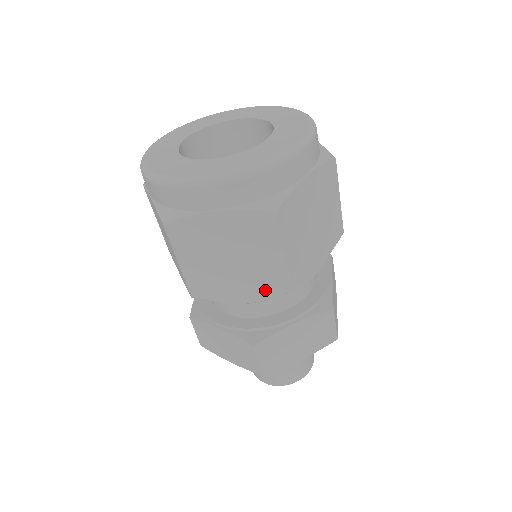
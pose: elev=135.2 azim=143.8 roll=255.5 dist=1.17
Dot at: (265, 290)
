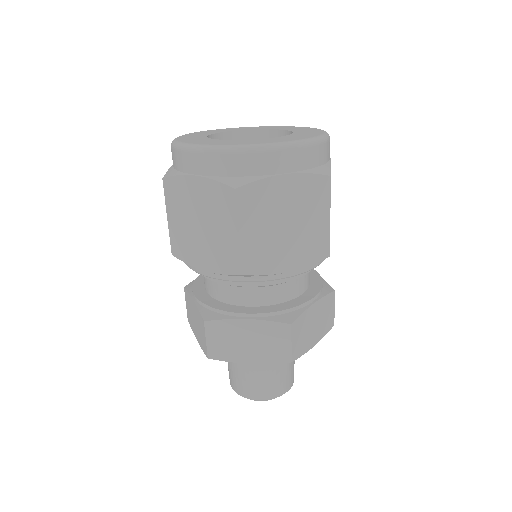
Dot at: (308, 259)
